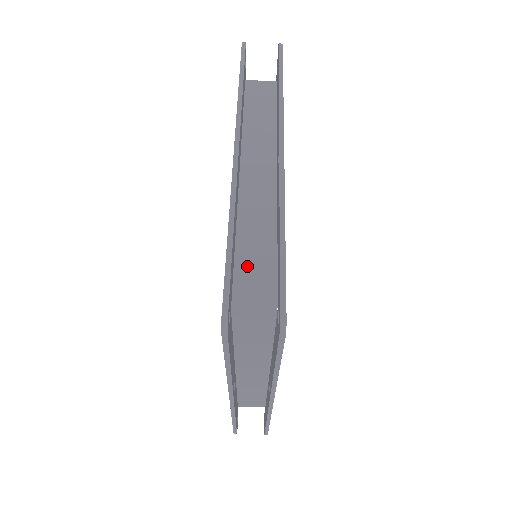
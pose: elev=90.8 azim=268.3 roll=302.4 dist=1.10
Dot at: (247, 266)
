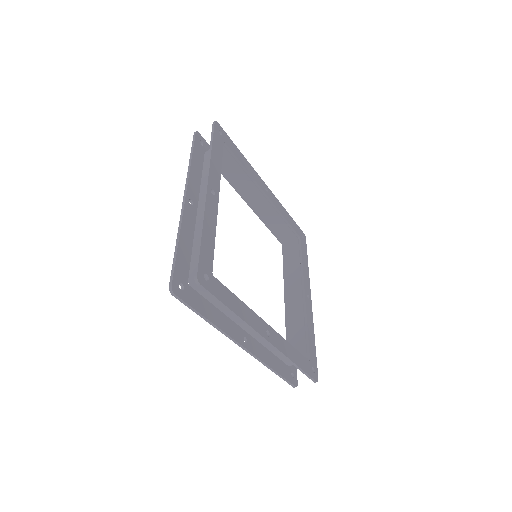
Dot at: occluded
